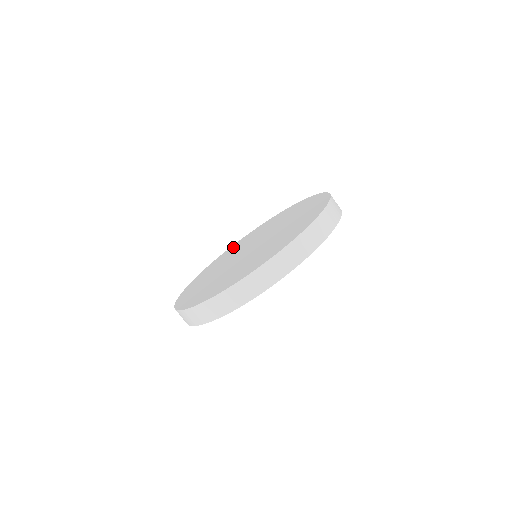
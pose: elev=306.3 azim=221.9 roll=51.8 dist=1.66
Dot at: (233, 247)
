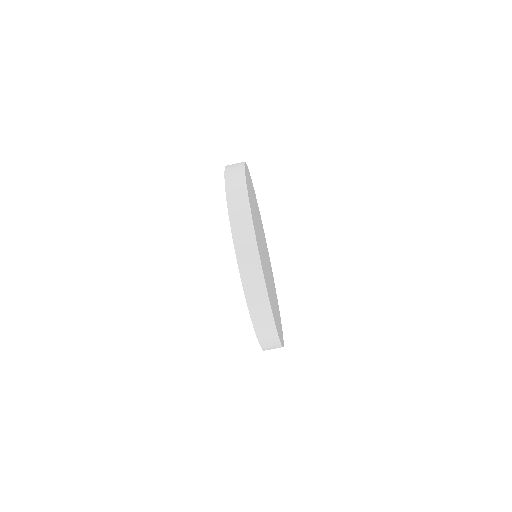
Dot at: occluded
